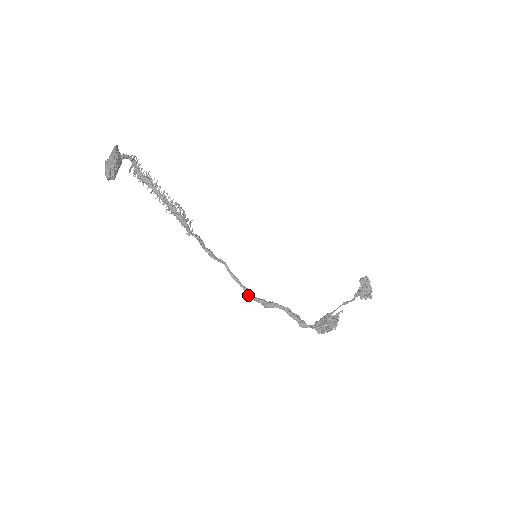
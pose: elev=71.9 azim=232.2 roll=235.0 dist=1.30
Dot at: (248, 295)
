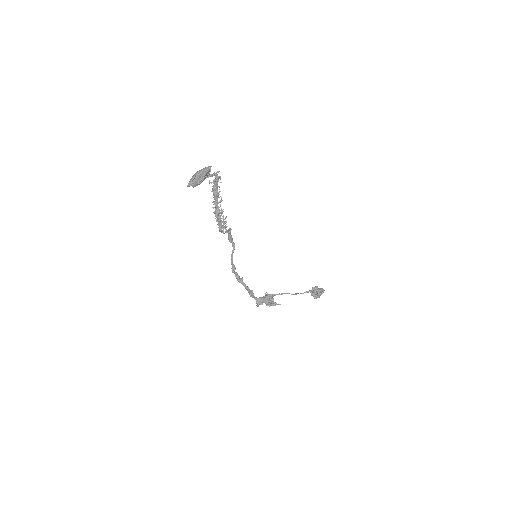
Dot at: (232, 270)
